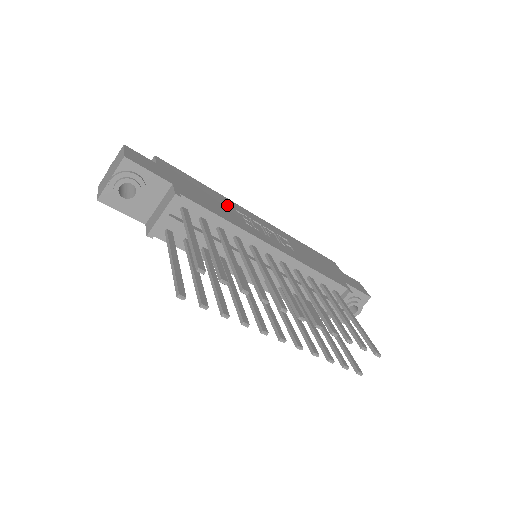
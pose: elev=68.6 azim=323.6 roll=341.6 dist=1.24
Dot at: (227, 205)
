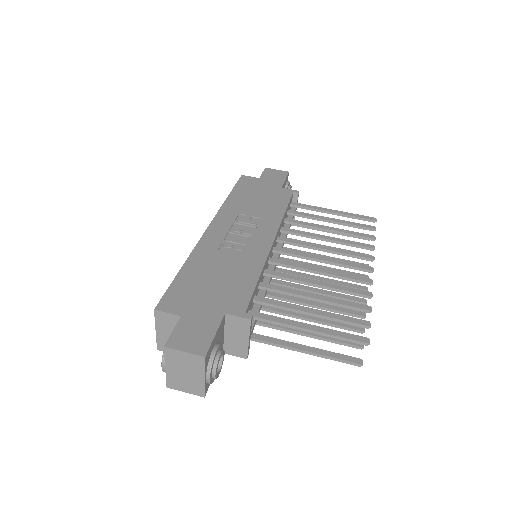
Dot at: (216, 258)
